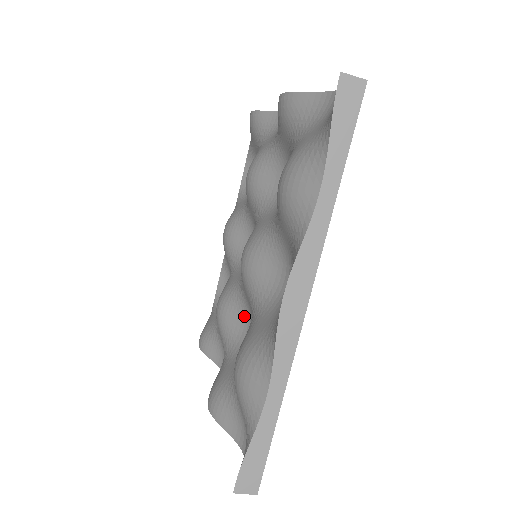
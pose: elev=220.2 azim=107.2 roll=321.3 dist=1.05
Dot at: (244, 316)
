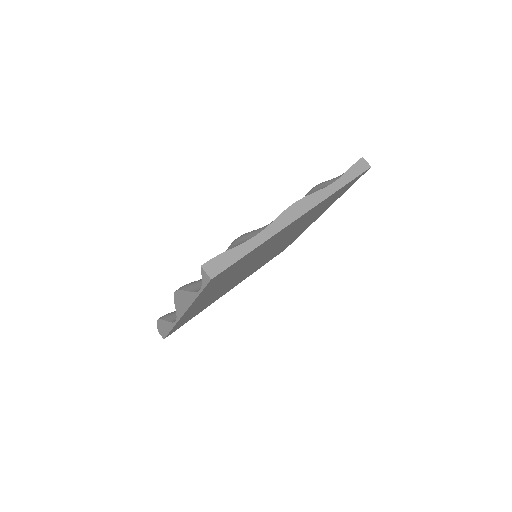
Dot at: occluded
